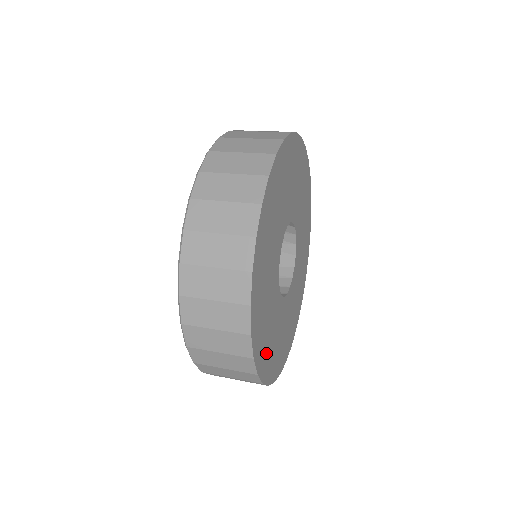
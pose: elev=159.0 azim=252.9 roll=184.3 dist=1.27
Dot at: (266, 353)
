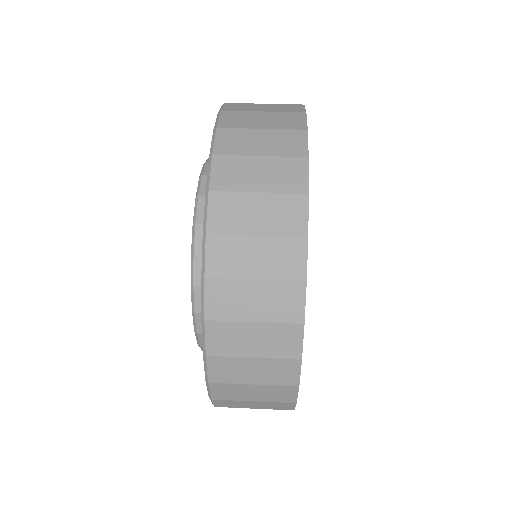
Dot at: occluded
